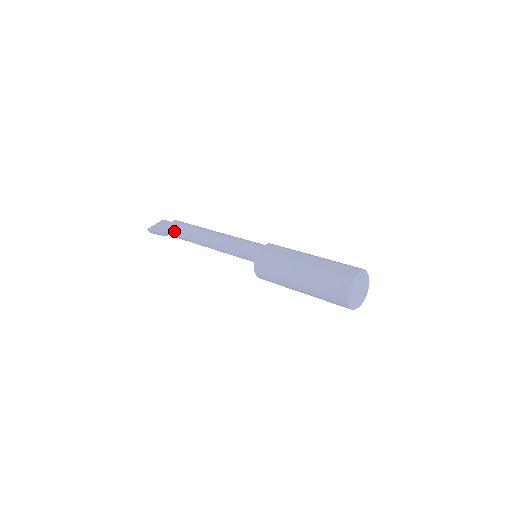
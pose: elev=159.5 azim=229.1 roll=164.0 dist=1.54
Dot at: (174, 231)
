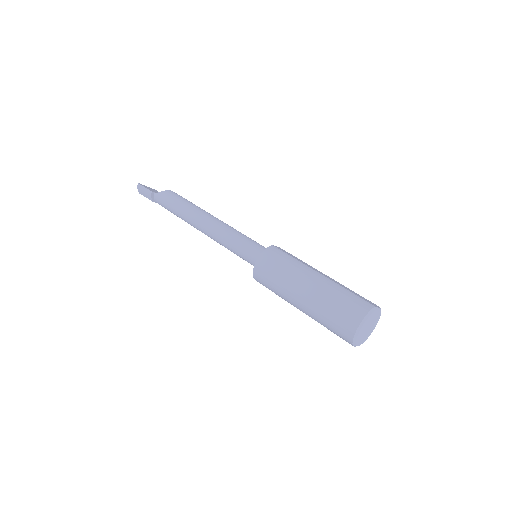
Dot at: (170, 198)
